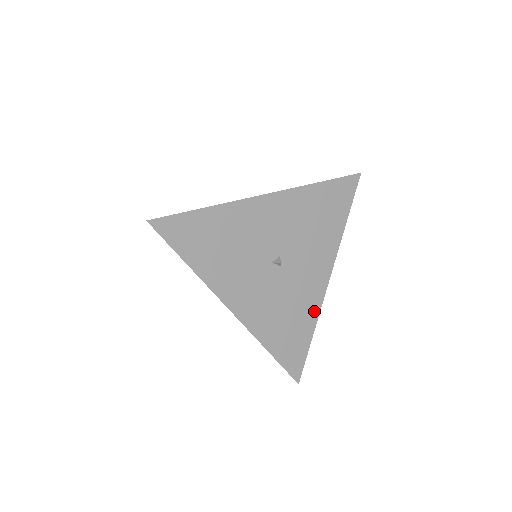
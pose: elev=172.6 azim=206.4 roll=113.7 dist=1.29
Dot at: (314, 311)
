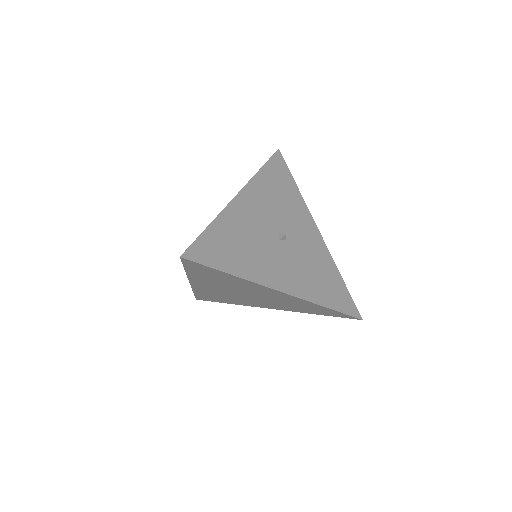
Dot at: (329, 260)
